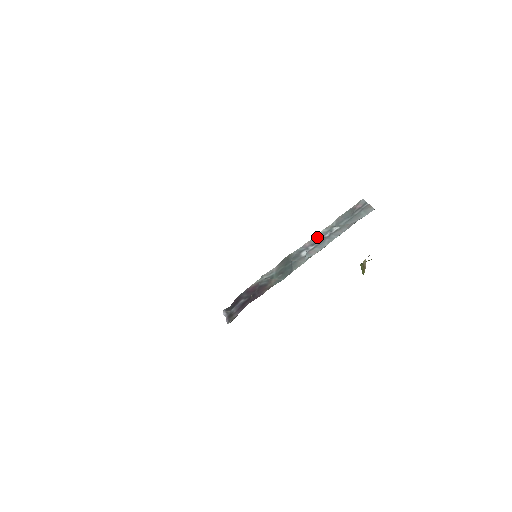
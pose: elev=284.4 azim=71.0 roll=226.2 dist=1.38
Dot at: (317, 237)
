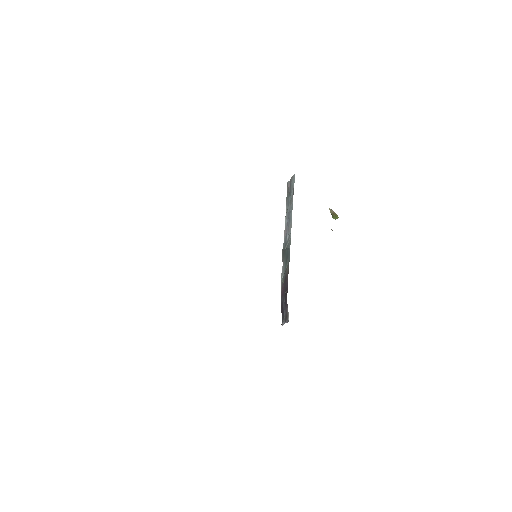
Dot at: (286, 223)
